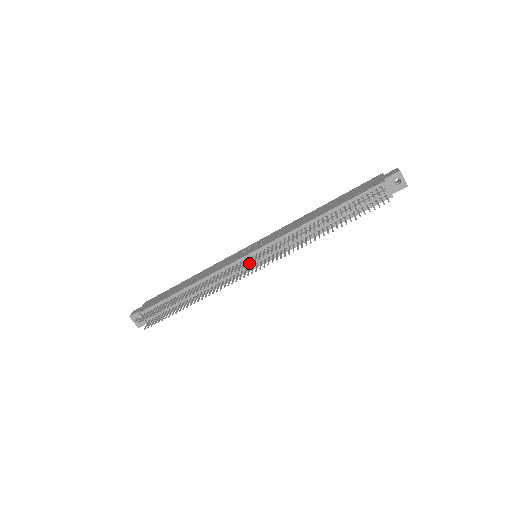
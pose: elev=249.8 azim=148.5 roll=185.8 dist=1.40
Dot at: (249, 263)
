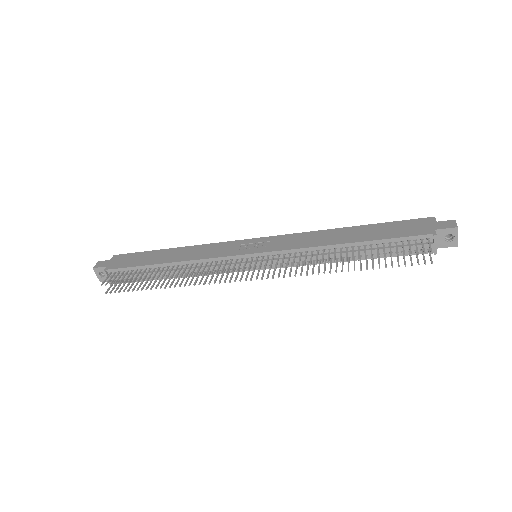
Dot at: (246, 264)
